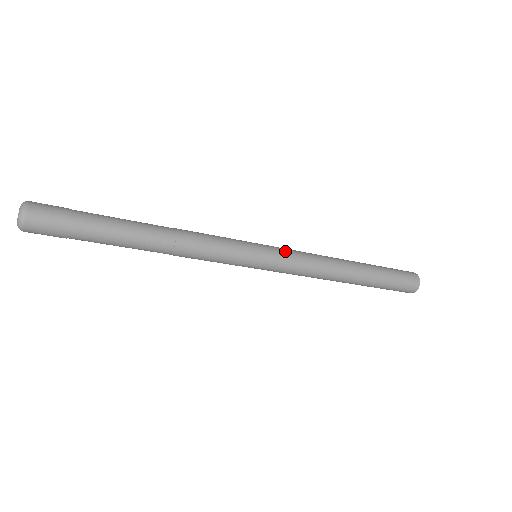
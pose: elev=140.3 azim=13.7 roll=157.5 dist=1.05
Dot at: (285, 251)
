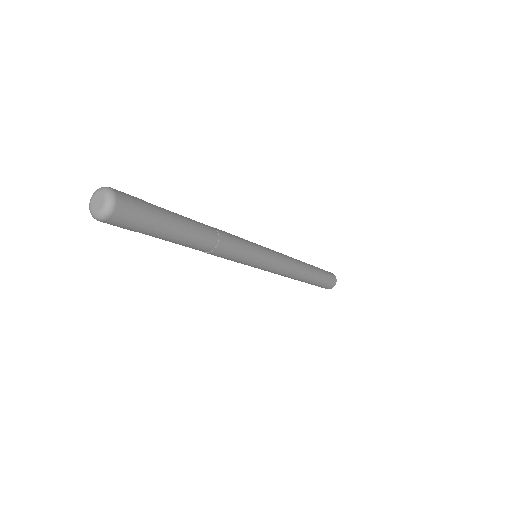
Dot at: (275, 251)
